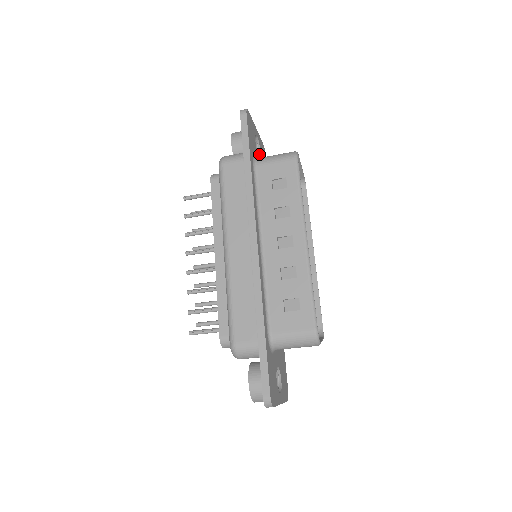
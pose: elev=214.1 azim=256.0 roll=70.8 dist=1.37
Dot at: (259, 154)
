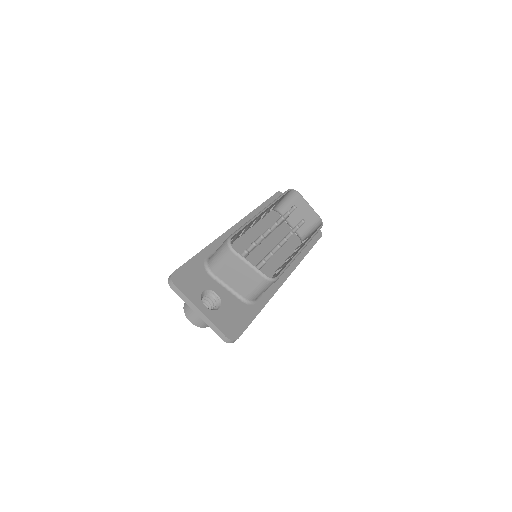
Dot at: occluded
